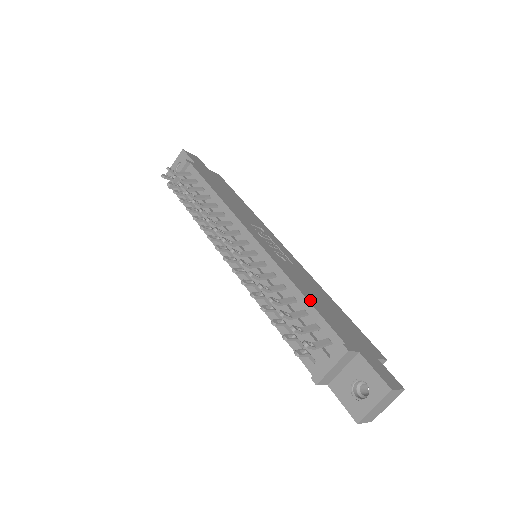
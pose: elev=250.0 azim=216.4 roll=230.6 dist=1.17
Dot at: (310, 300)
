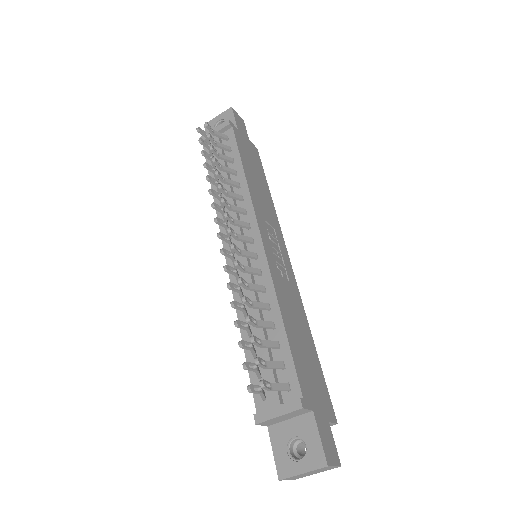
Dot at: (288, 333)
